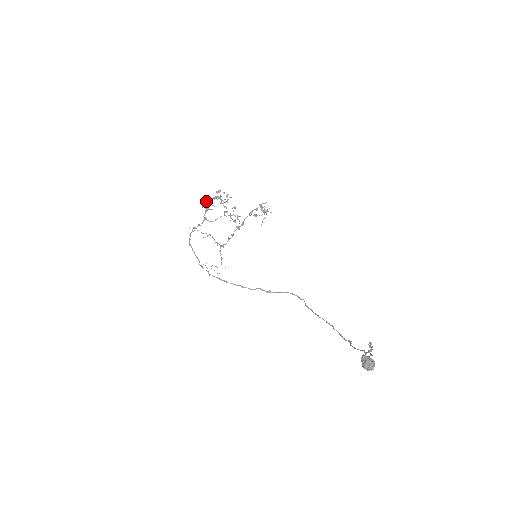
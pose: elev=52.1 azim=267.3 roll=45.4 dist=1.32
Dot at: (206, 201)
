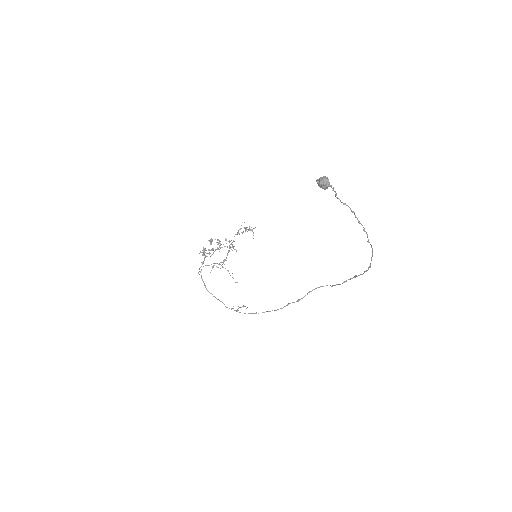
Dot at: (203, 250)
